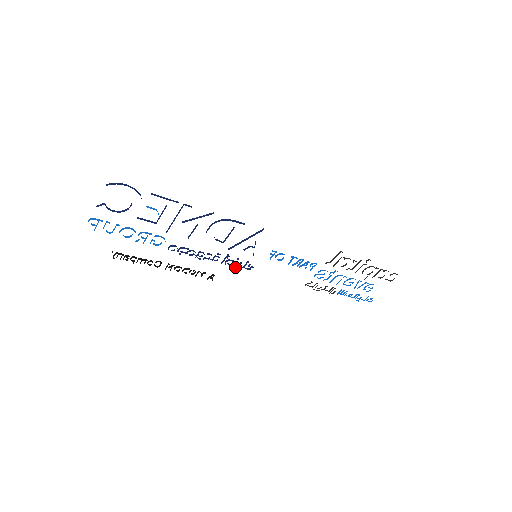
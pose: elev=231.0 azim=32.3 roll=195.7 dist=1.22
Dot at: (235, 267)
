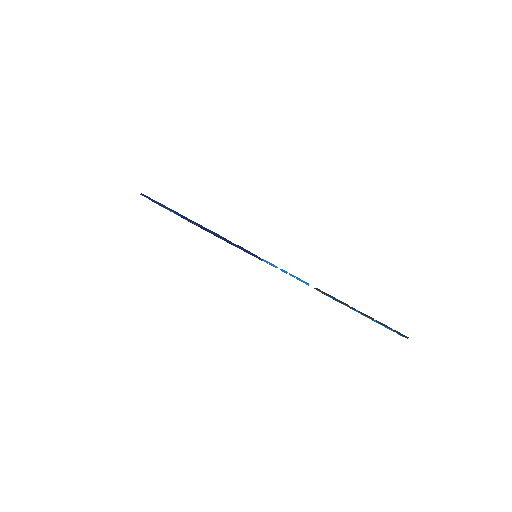
Dot at: occluded
